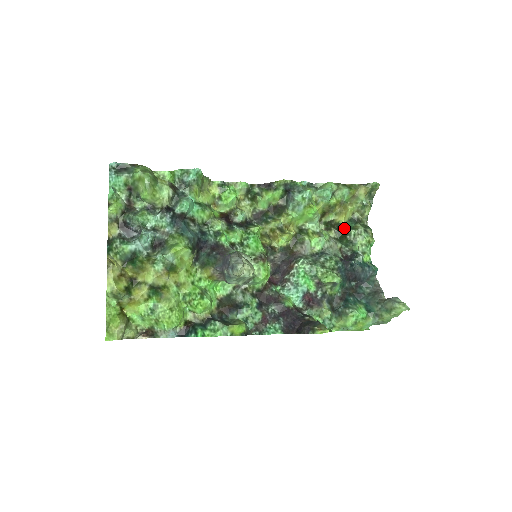
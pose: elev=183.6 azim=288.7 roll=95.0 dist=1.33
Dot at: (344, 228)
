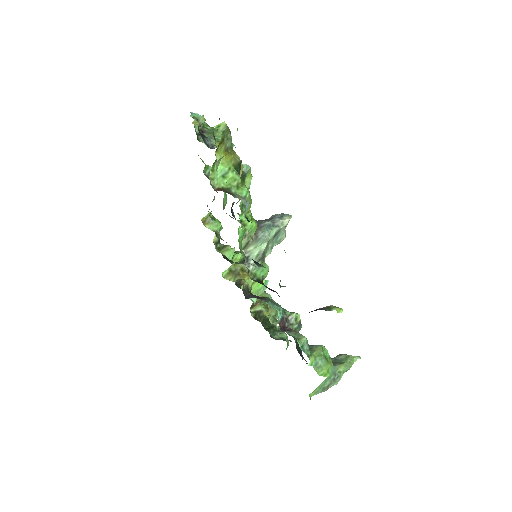
Dot at: (268, 323)
